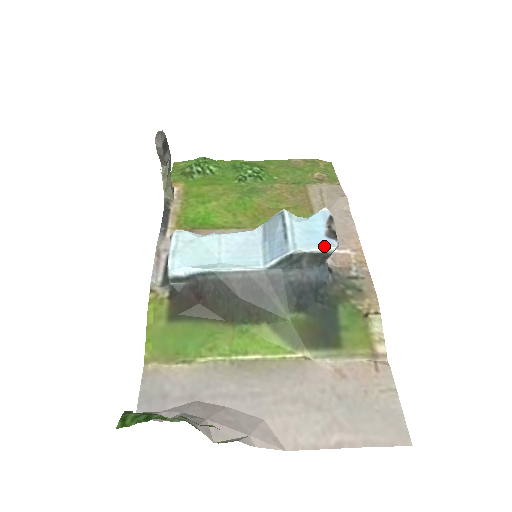
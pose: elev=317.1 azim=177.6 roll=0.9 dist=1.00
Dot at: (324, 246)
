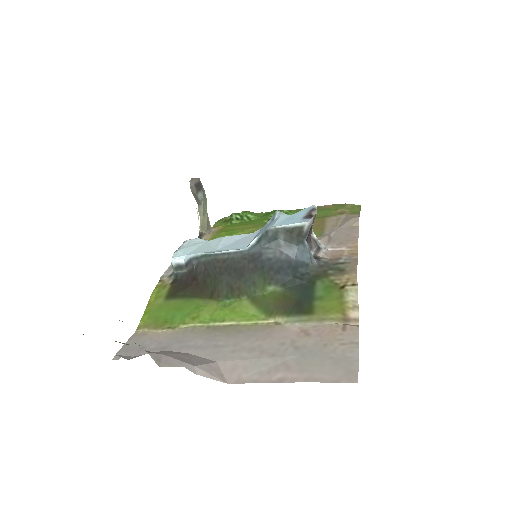
Dot at: (297, 222)
